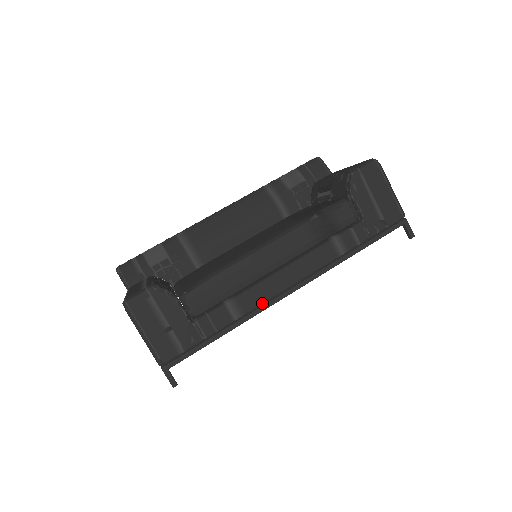
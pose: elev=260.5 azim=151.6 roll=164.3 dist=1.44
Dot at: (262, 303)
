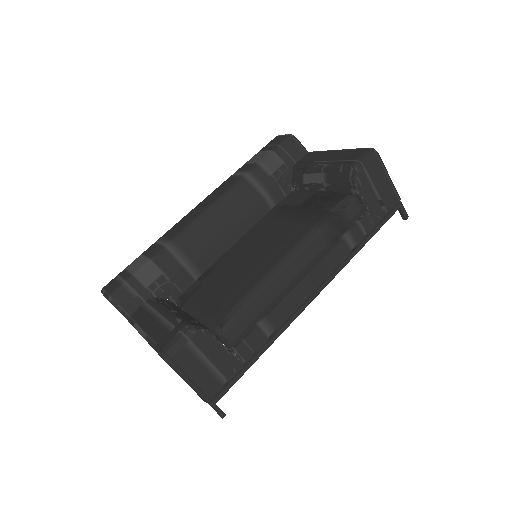
Dot at: (291, 315)
